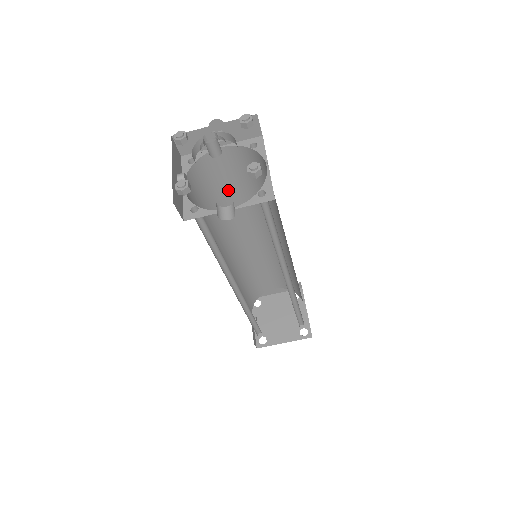
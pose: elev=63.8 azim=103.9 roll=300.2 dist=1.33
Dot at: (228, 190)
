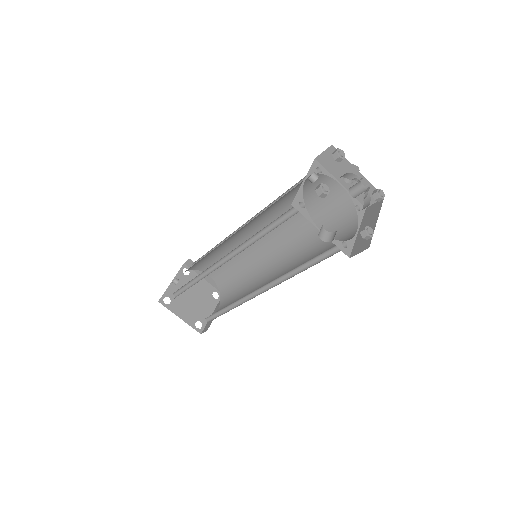
Dot at: occluded
